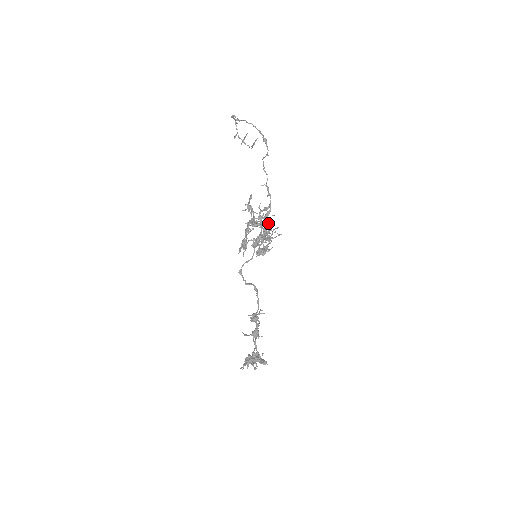
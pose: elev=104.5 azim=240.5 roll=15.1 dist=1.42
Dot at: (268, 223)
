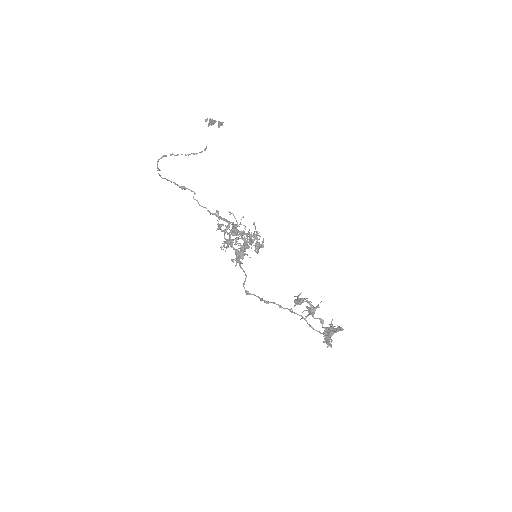
Dot at: (241, 231)
